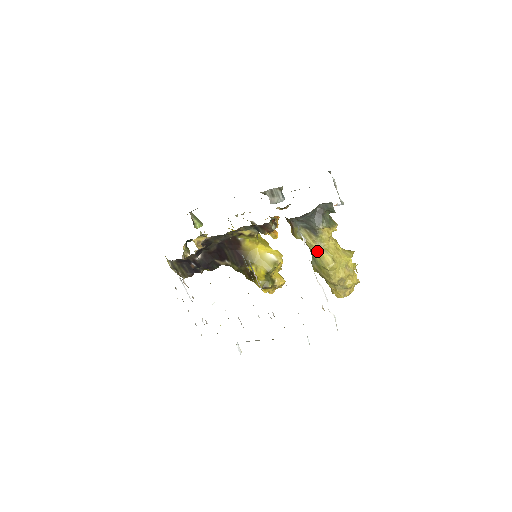
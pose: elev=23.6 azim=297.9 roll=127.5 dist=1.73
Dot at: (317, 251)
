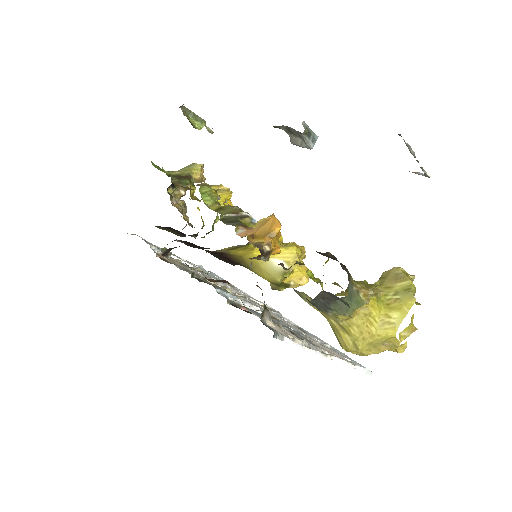
Dot at: (330, 323)
